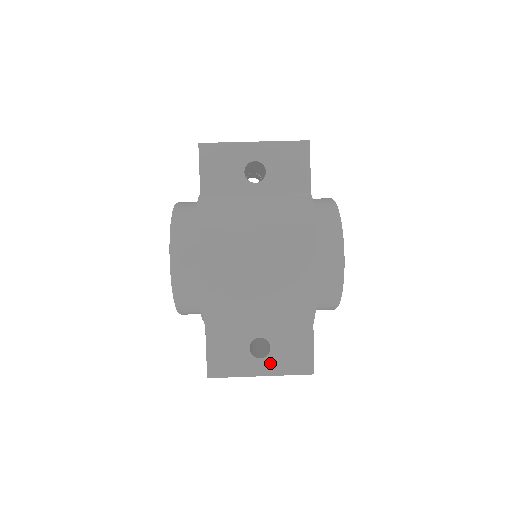
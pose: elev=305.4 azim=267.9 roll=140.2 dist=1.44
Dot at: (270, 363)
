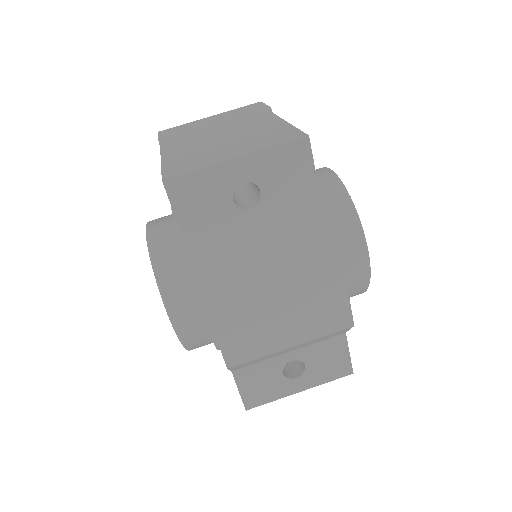
Dot at: (307, 379)
